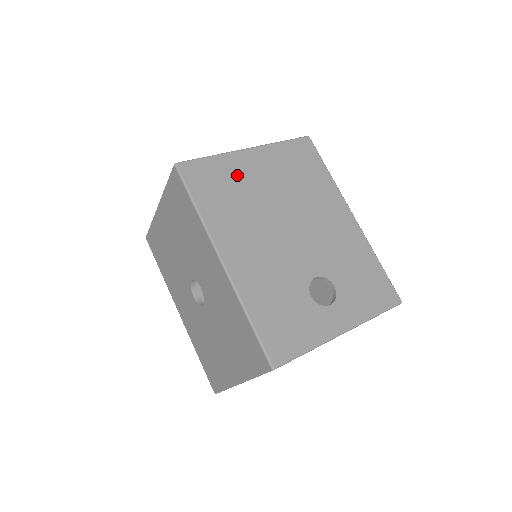
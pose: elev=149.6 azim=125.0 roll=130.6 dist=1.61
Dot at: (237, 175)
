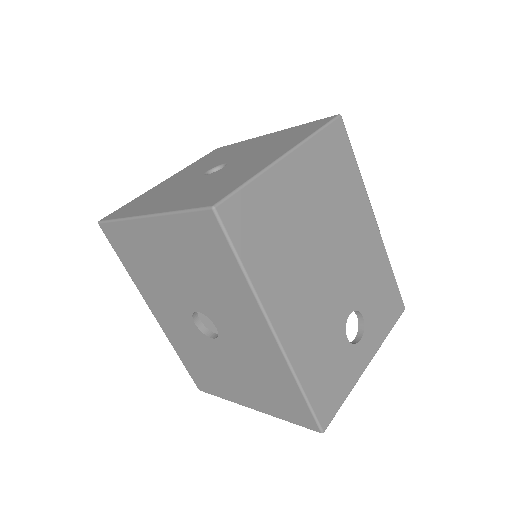
Dot at: (280, 203)
